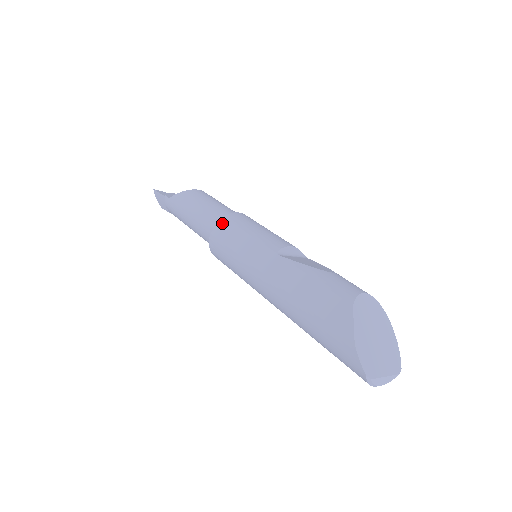
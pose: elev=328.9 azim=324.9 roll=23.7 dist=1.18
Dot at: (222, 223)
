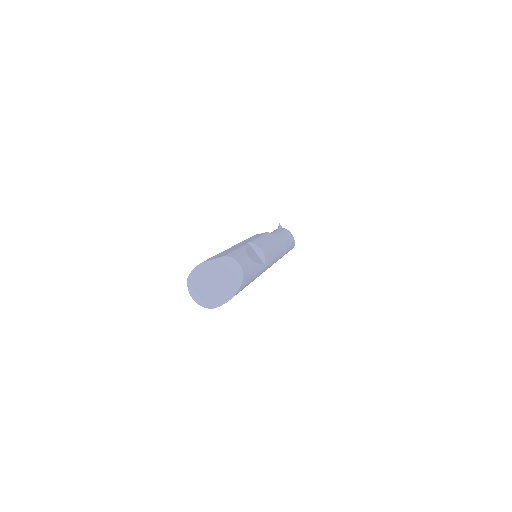
Dot at: (263, 233)
